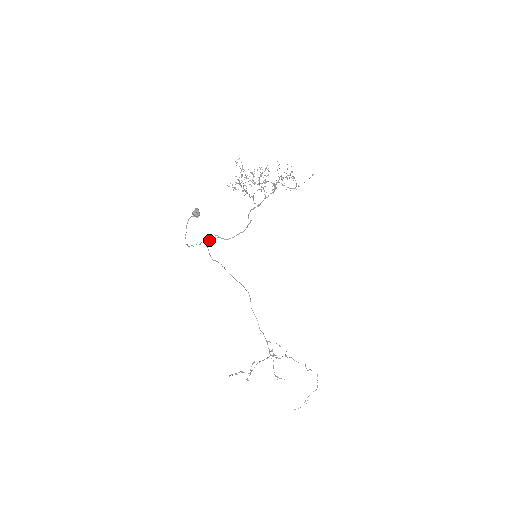
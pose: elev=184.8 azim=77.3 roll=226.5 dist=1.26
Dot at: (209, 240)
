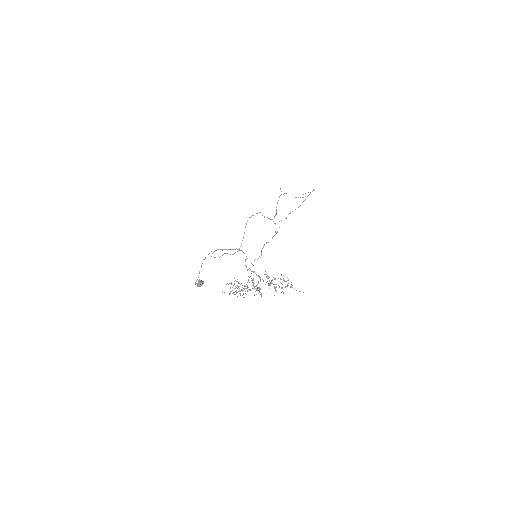
Dot at: occluded
